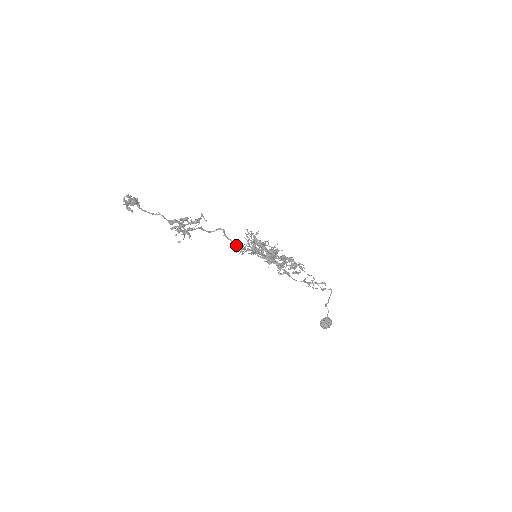
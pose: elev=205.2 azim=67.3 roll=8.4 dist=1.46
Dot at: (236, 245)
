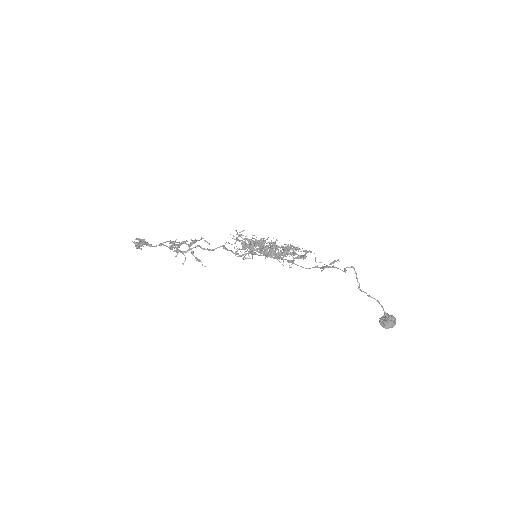
Dot at: occluded
